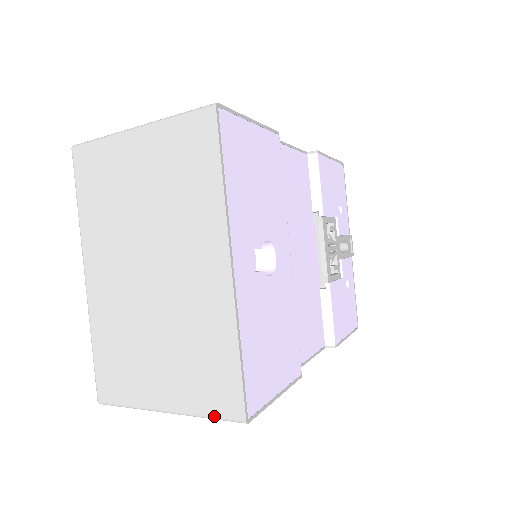
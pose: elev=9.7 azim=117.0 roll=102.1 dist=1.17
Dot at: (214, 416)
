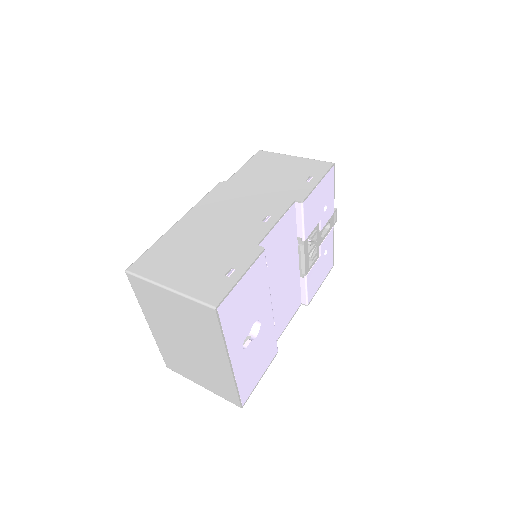
Dot at: occluded
